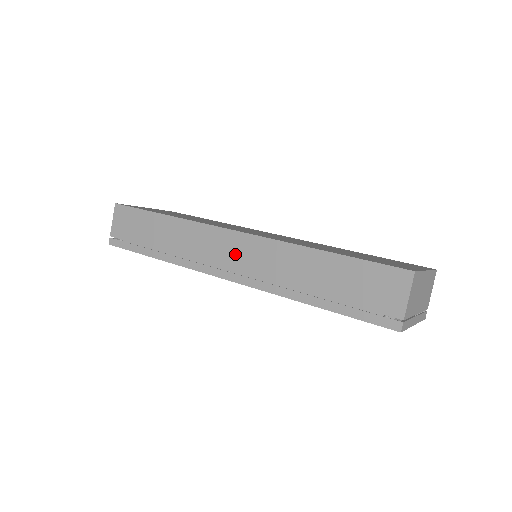
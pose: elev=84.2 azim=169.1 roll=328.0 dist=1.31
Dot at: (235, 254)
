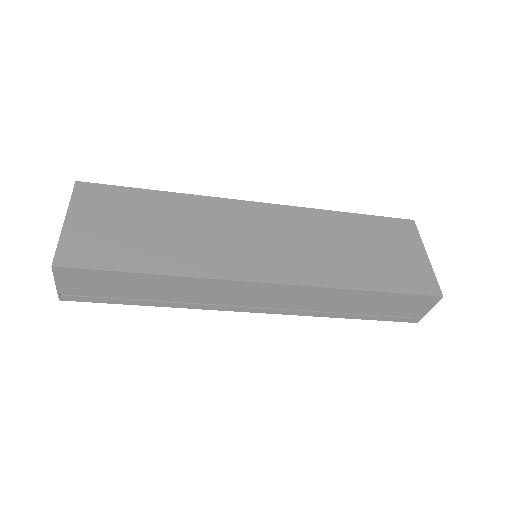
Dot at: (266, 298)
